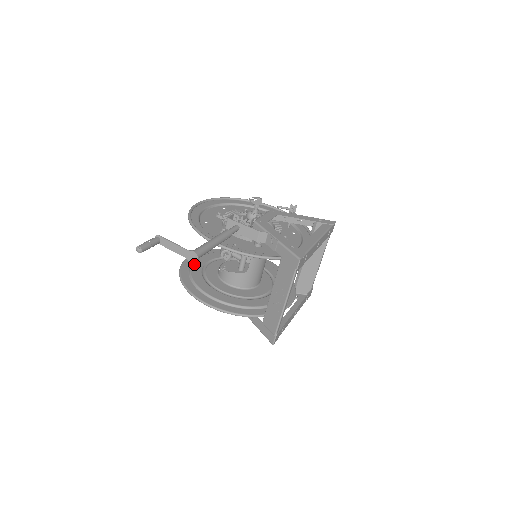
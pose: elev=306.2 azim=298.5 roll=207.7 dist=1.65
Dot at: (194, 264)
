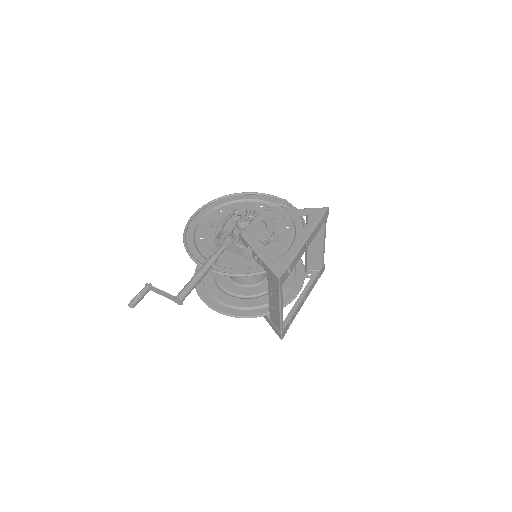
Dot at: occluded
